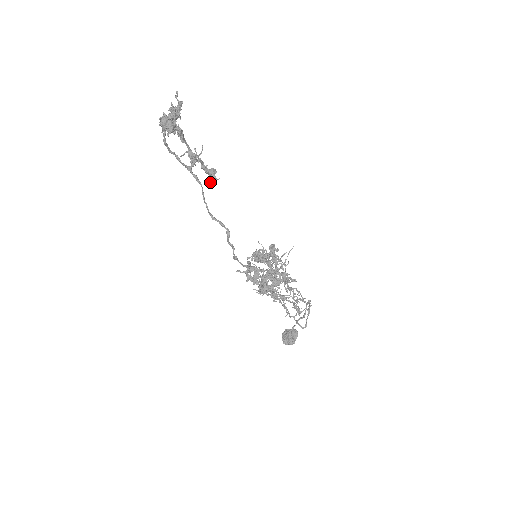
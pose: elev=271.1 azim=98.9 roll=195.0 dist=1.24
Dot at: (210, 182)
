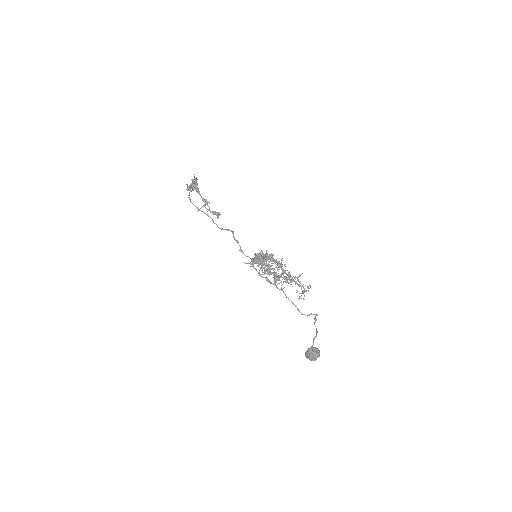
Dot at: (217, 216)
